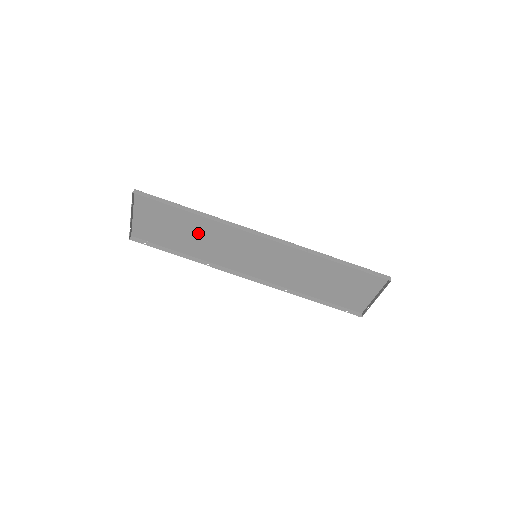
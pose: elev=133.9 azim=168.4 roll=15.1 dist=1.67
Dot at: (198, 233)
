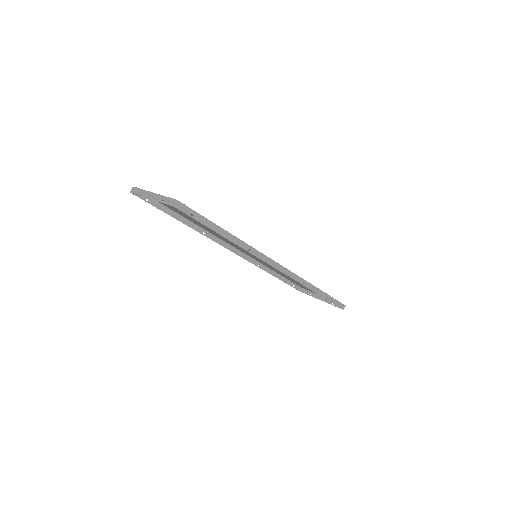
Dot at: occluded
